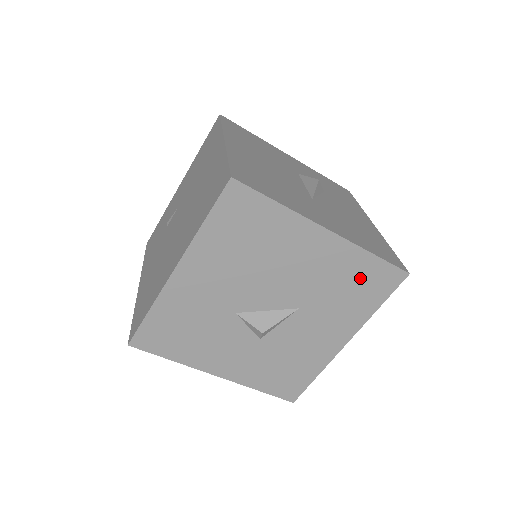
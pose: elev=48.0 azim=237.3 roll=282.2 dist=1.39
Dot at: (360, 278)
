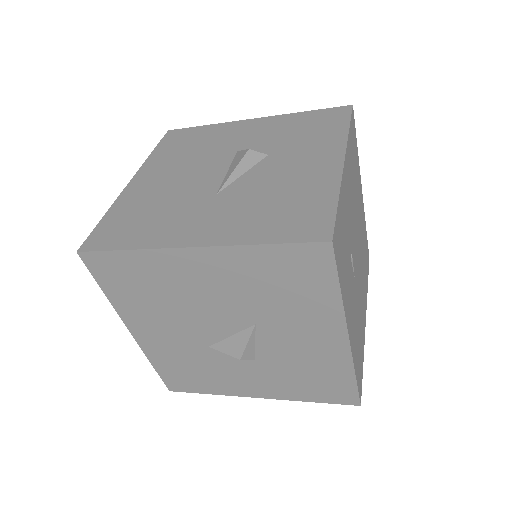
Dot at: (279, 273)
